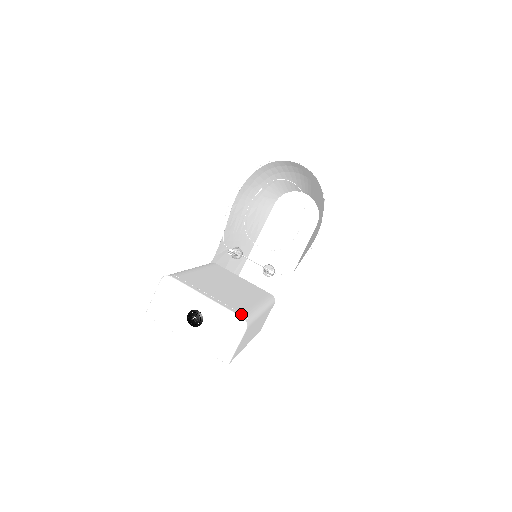
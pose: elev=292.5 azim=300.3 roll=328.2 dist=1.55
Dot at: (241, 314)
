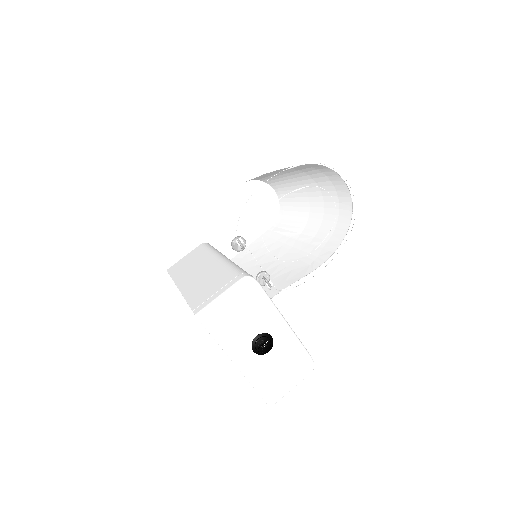
Dot at: occluded
